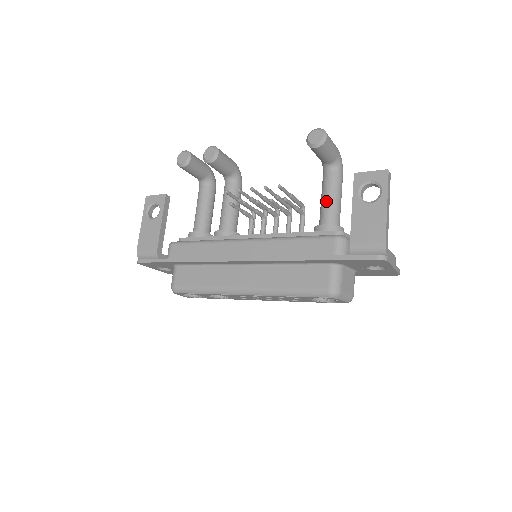
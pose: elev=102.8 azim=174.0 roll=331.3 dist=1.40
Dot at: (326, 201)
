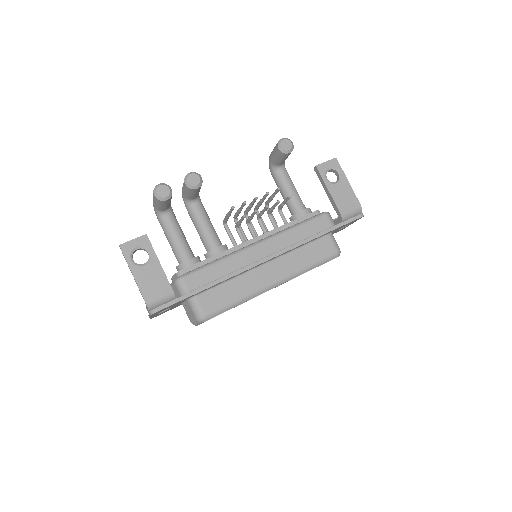
Dot at: (292, 193)
